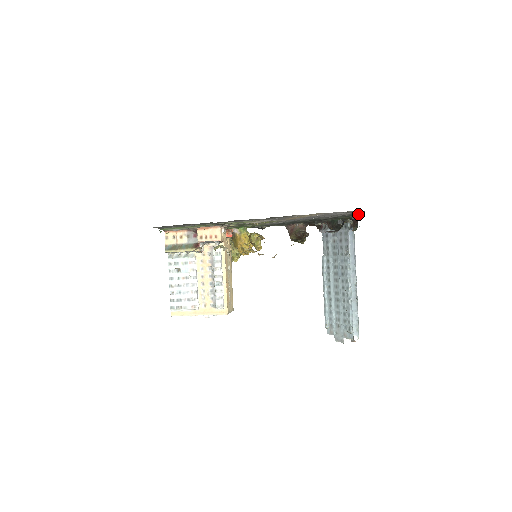
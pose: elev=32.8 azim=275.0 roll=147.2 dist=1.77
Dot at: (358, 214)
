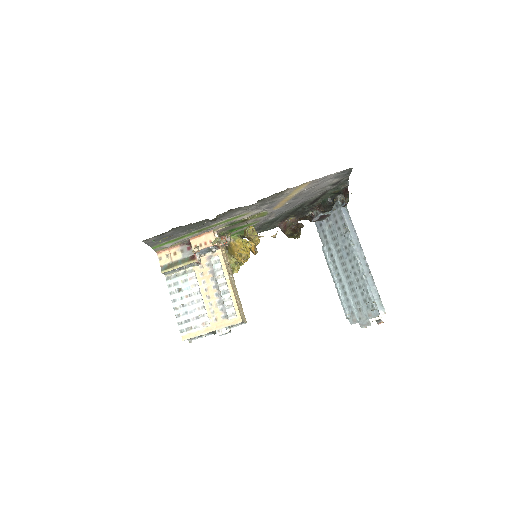
Dot at: (346, 180)
